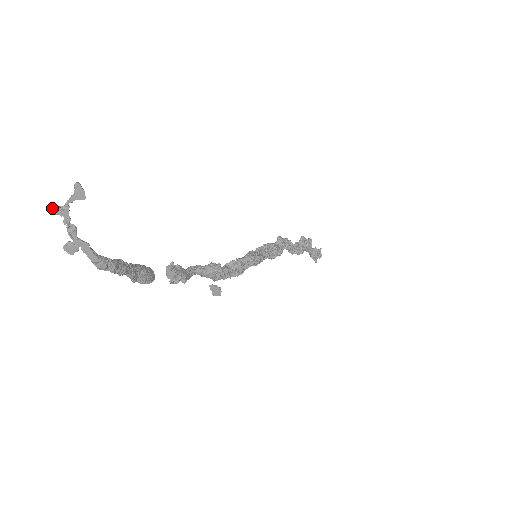
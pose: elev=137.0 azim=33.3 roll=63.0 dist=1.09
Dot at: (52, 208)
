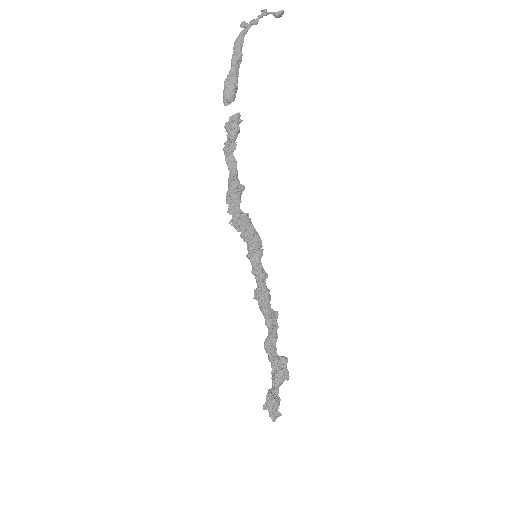
Dot at: (264, 9)
